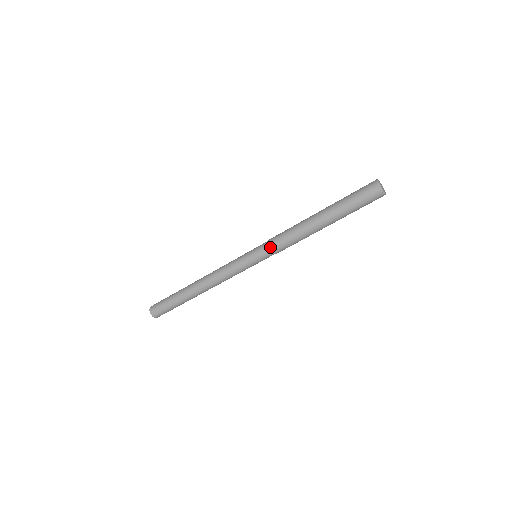
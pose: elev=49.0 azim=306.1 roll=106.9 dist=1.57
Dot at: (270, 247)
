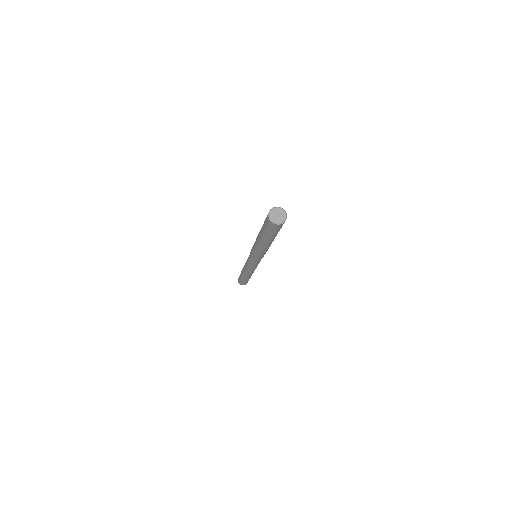
Dot at: (254, 257)
